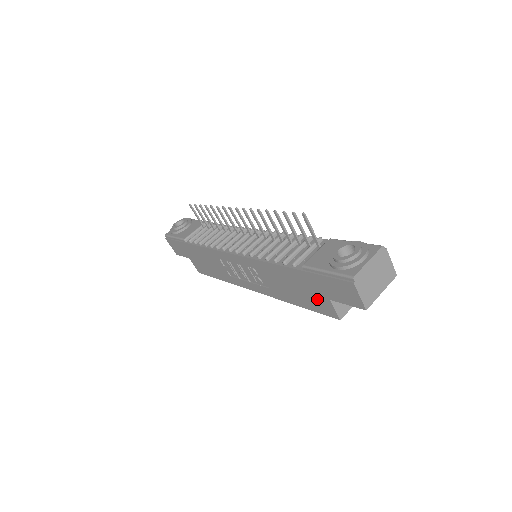
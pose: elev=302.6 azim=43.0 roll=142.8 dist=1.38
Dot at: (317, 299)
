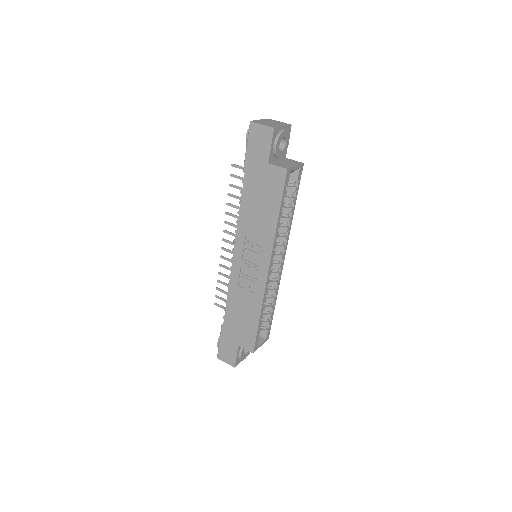
Dot at: (269, 180)
